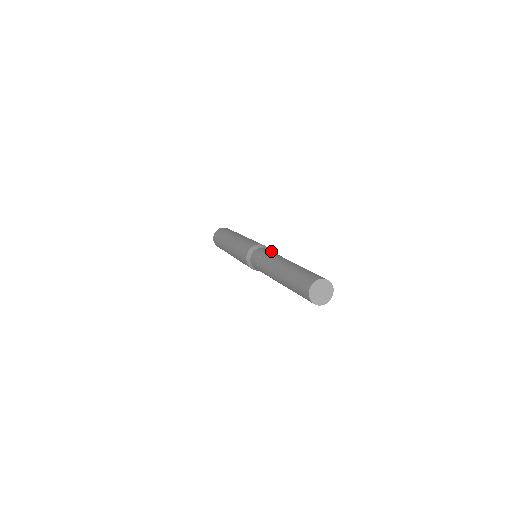
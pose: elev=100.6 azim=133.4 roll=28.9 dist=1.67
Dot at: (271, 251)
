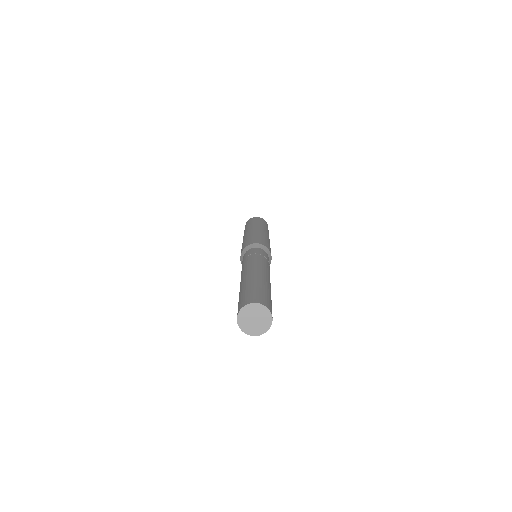
Dot at: (268, 260)
